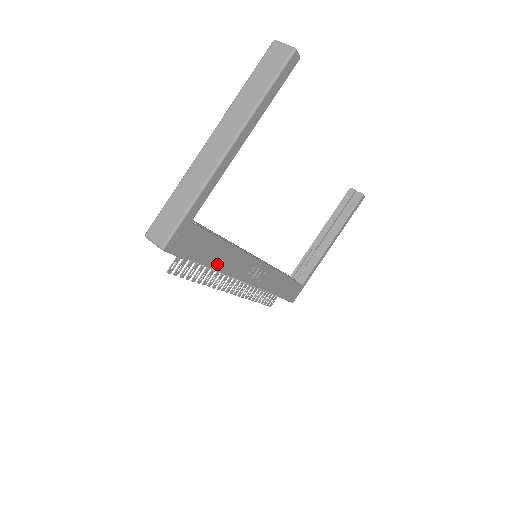
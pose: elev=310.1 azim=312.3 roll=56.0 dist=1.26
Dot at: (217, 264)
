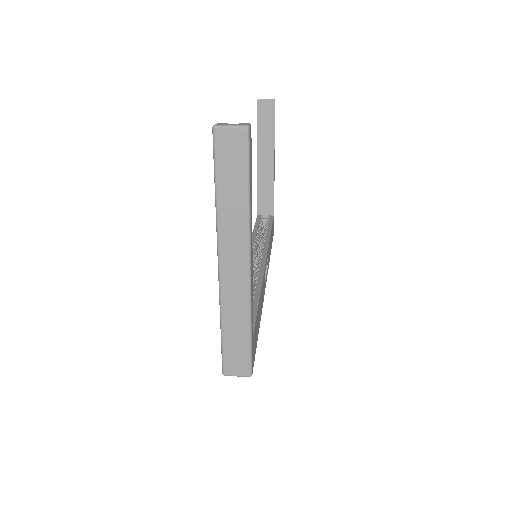
Dot at: (260, 314)
